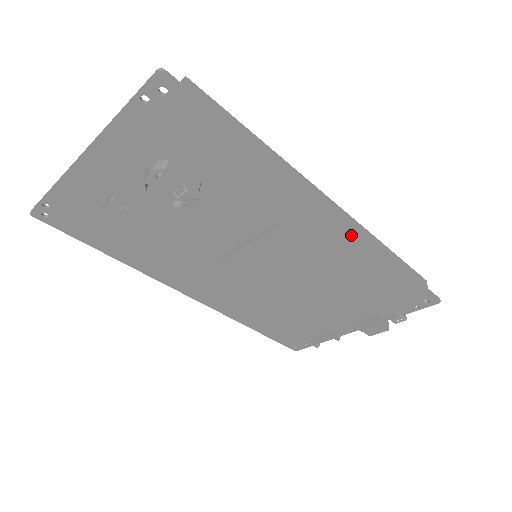
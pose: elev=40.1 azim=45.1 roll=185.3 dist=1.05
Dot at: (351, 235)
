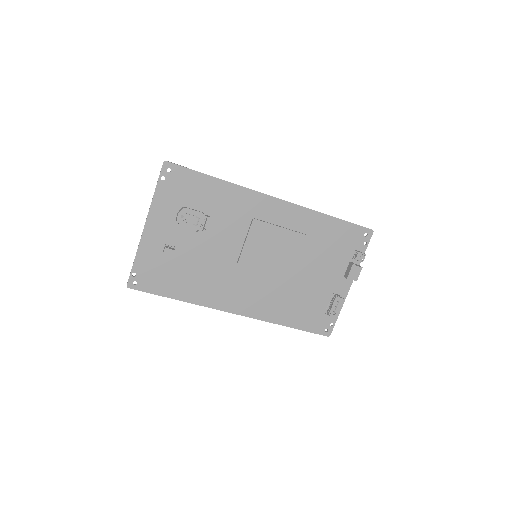
Dot at: (291, 207)
